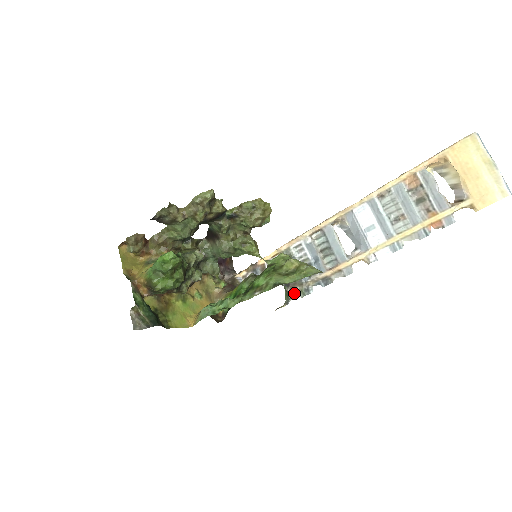
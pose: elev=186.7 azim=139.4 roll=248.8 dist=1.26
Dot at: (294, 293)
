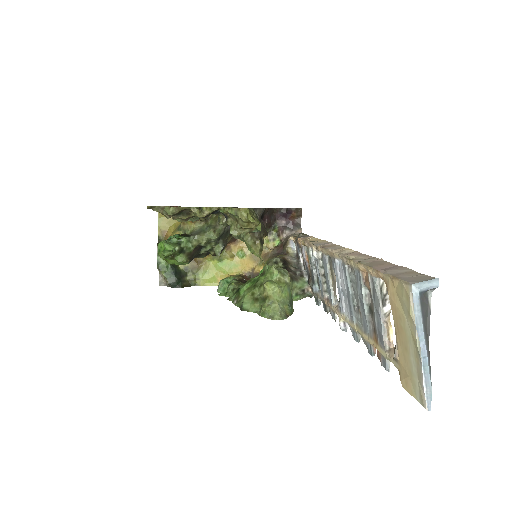
Dot at: (313, 293)
